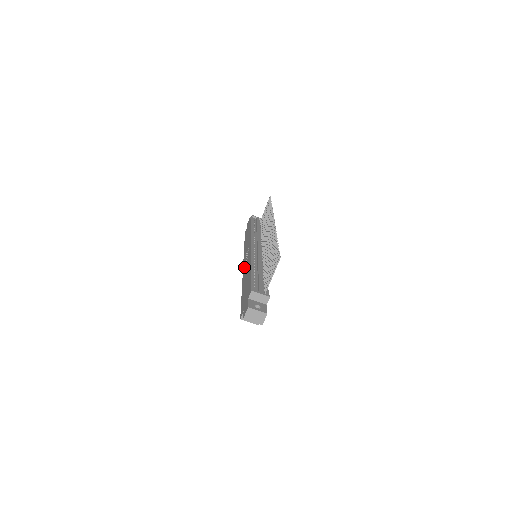
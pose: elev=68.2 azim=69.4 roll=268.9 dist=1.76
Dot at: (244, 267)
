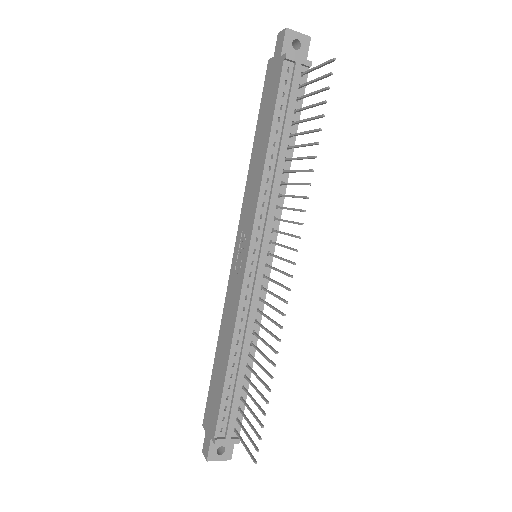
Dot at: (231, 277)
